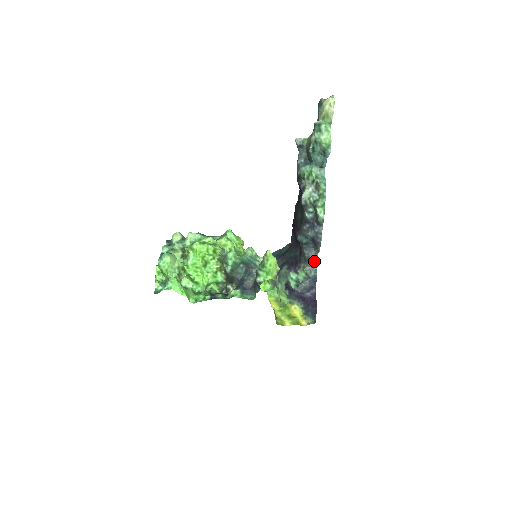
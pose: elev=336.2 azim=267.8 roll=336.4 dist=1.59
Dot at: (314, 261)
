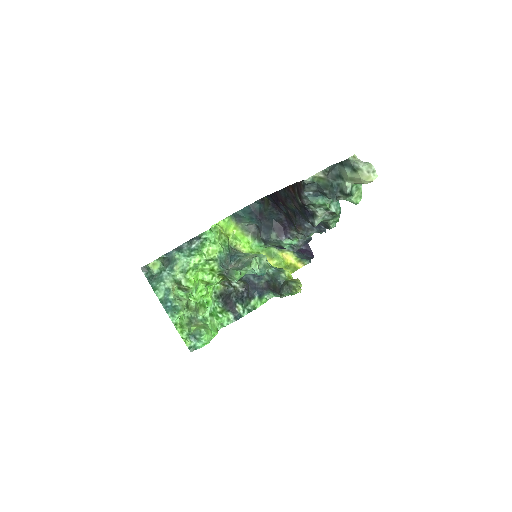
Dot at: (311, 234)
